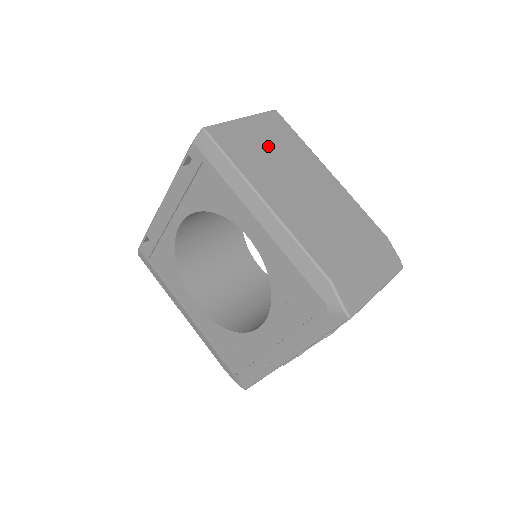
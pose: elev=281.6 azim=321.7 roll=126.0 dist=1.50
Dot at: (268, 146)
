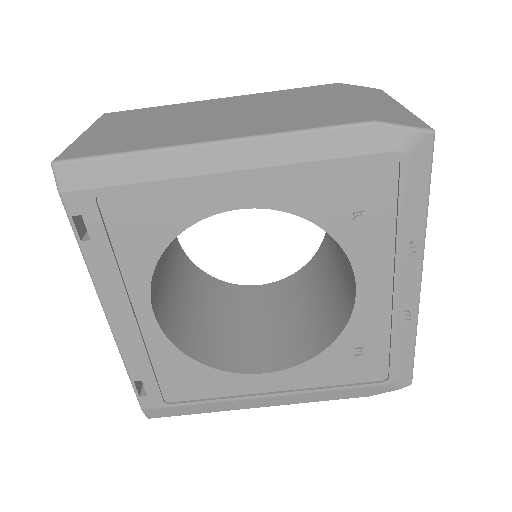
Dot at: (139, 126)
